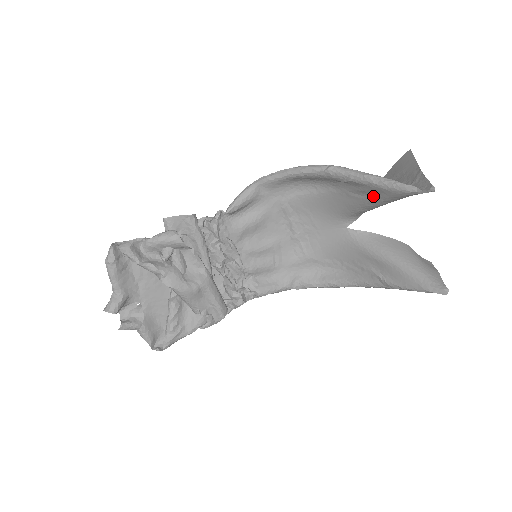
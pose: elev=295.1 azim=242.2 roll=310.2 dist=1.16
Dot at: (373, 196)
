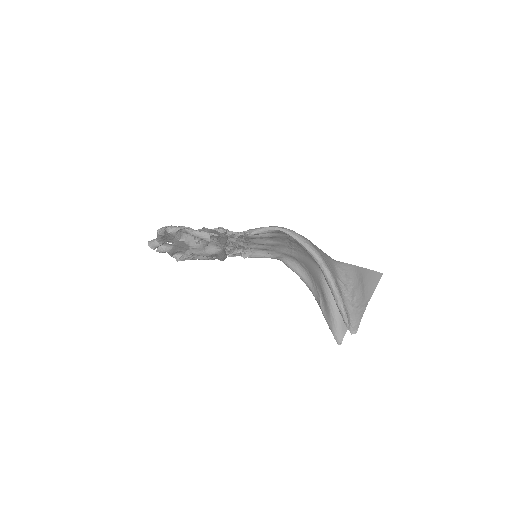
Dot at: occluded
